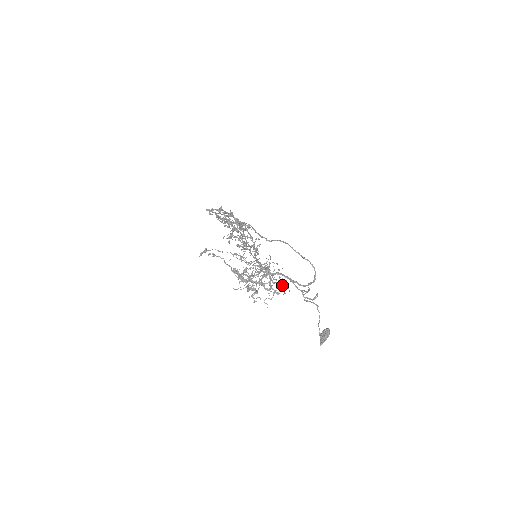
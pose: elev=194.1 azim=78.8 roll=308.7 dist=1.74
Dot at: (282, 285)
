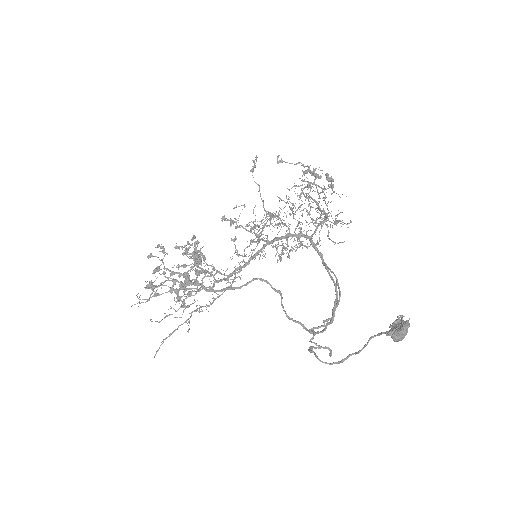
Dot at: occluded
